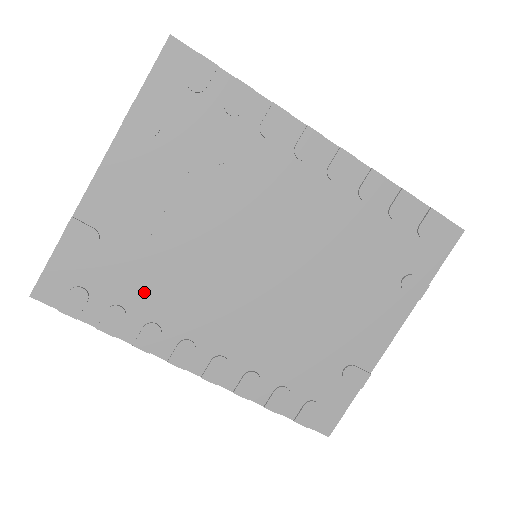
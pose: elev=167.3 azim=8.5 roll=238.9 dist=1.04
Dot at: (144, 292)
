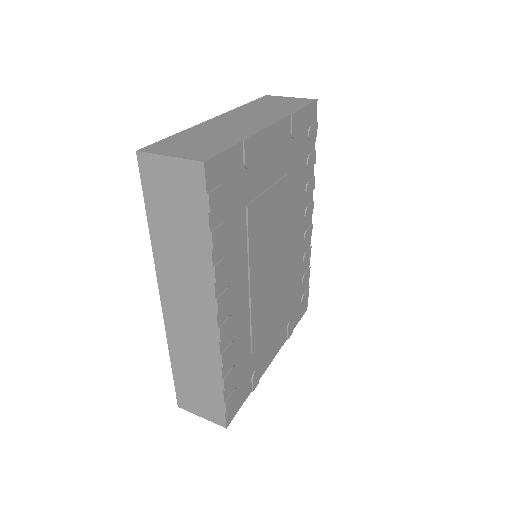
Dot at: (239, 229)
